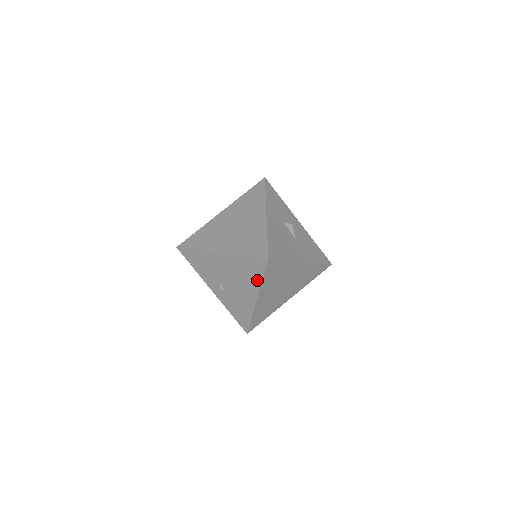
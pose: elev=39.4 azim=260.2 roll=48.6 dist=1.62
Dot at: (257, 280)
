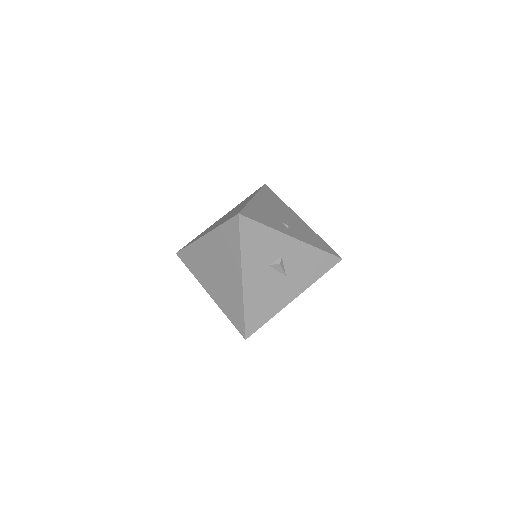
Dot at: occluded
